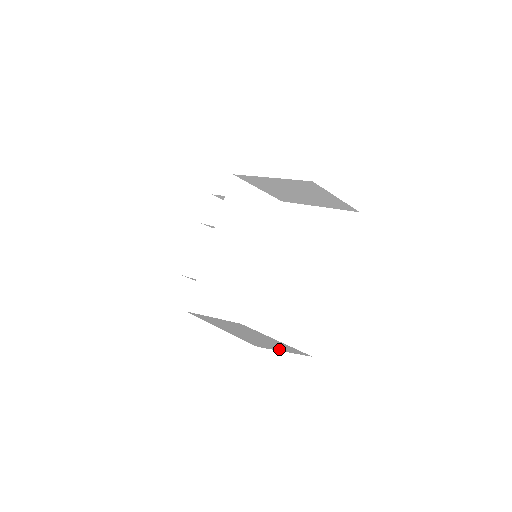
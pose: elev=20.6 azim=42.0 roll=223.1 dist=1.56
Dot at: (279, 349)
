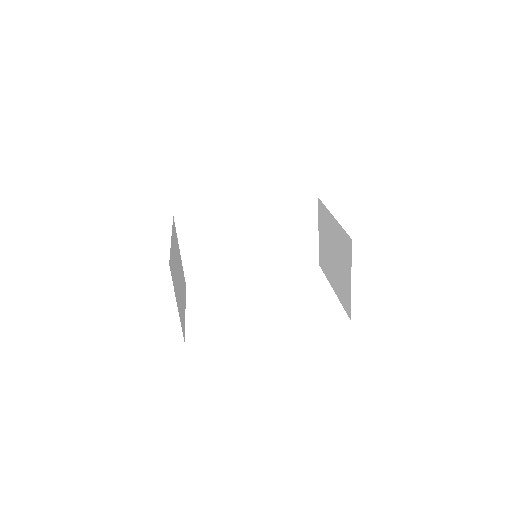
Dot at: (177, 298)
